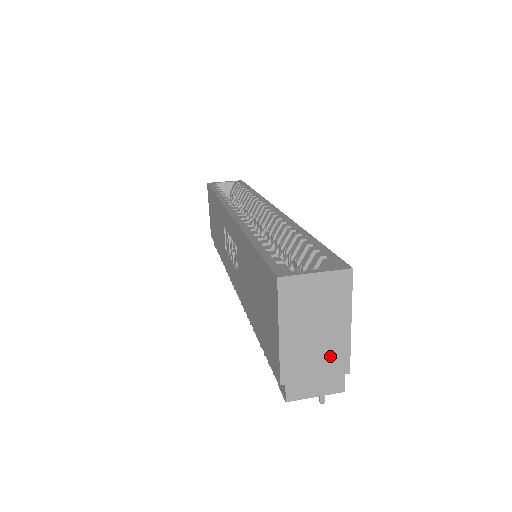
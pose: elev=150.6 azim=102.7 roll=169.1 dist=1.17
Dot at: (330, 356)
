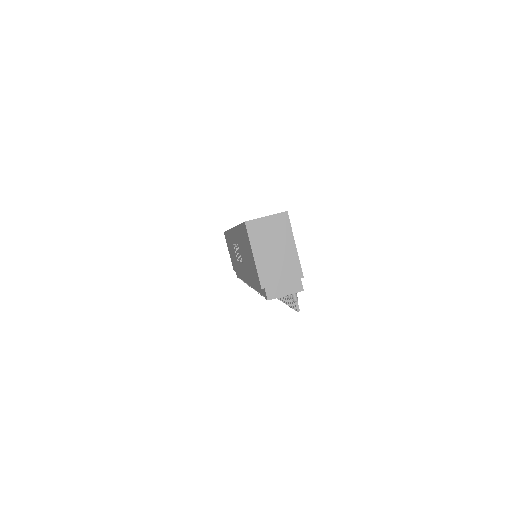
Dot at: (288, 267)
